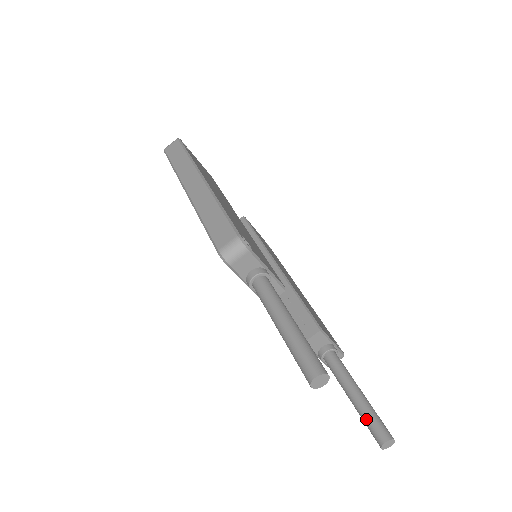
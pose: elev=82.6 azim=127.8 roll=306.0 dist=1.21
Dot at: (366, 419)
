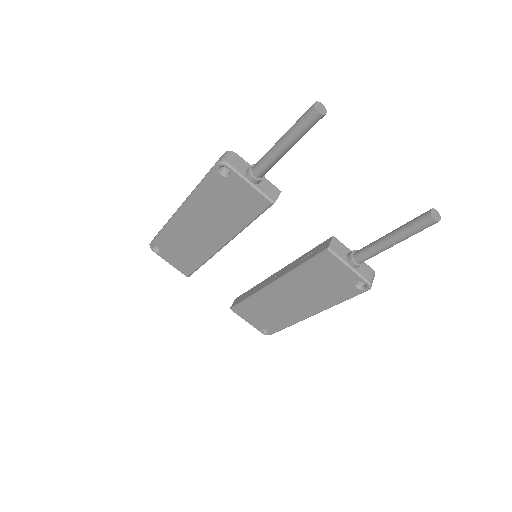
Dot at: (408, 225)
